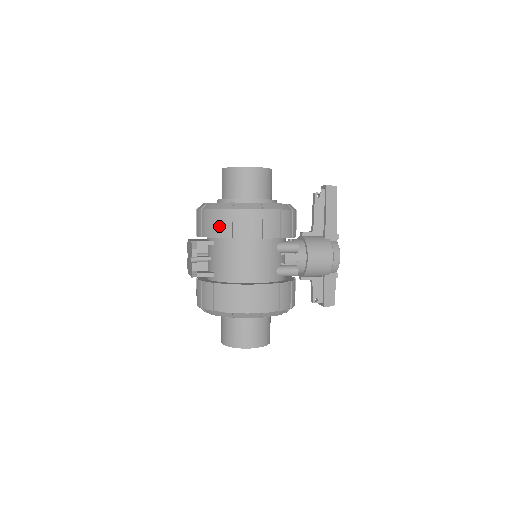
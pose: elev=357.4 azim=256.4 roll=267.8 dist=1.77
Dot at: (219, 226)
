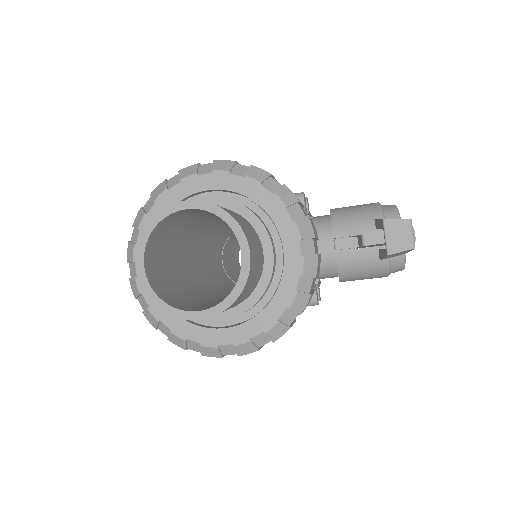
Dot at: occluded
